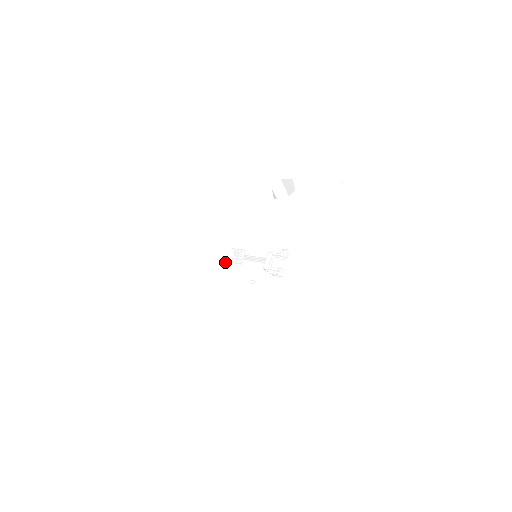
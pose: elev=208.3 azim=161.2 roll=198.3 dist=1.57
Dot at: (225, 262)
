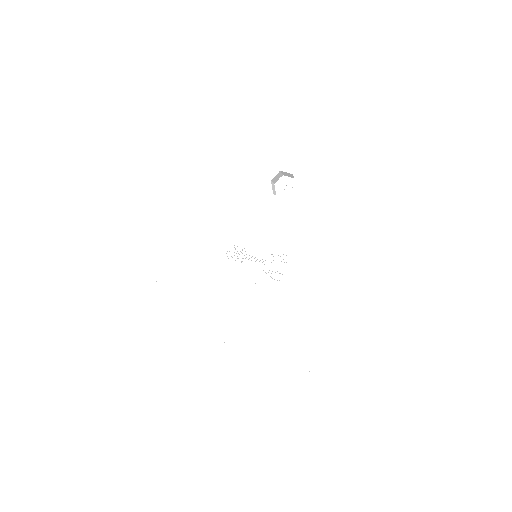
Dot at: (226, 258)
